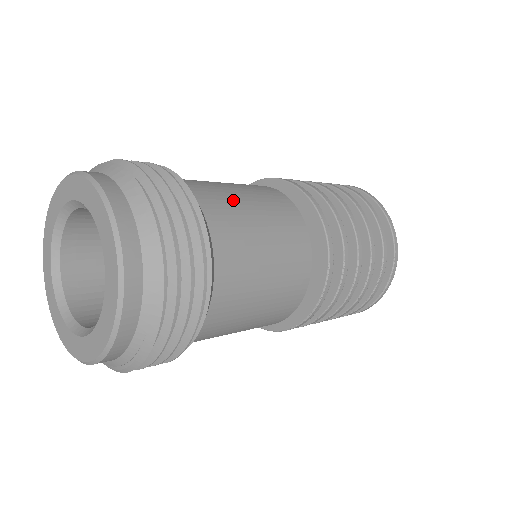
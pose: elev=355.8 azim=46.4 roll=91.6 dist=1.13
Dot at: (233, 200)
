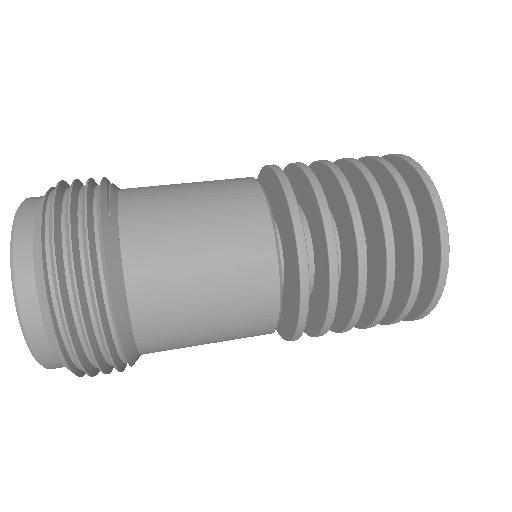
Dot at: (184, 317)
